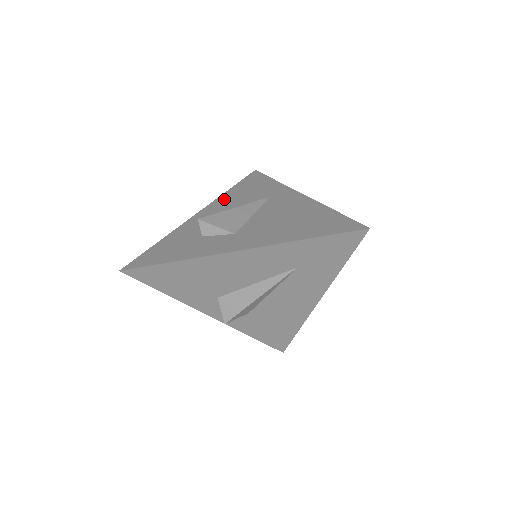
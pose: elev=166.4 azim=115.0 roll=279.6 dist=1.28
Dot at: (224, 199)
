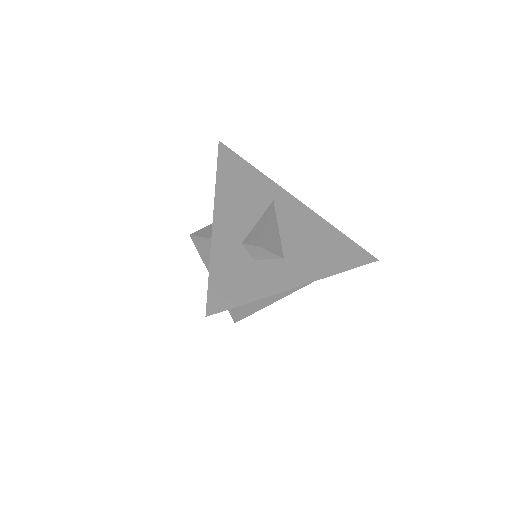
Dot at: (226, 194)
